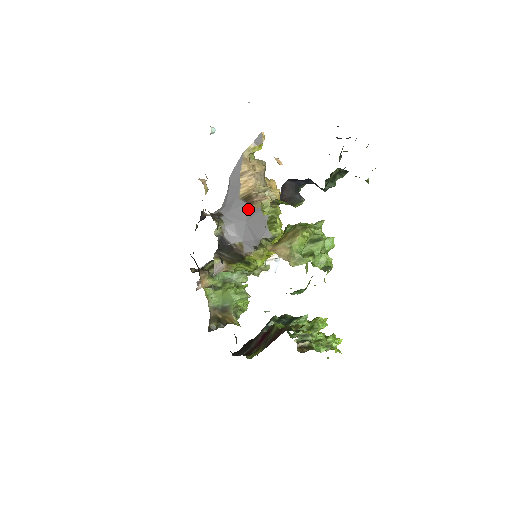
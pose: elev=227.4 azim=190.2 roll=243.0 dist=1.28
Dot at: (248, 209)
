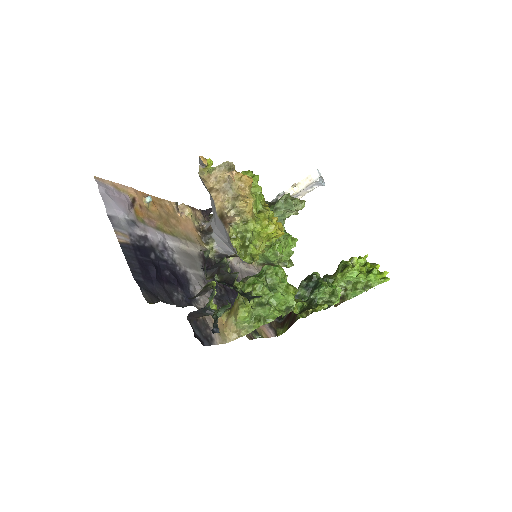
Dot at: (225, 231)
